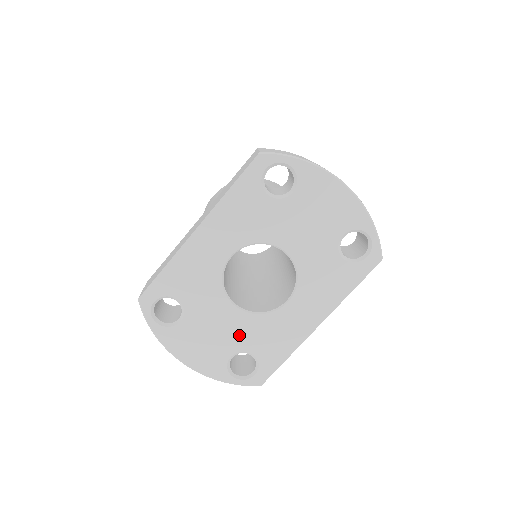
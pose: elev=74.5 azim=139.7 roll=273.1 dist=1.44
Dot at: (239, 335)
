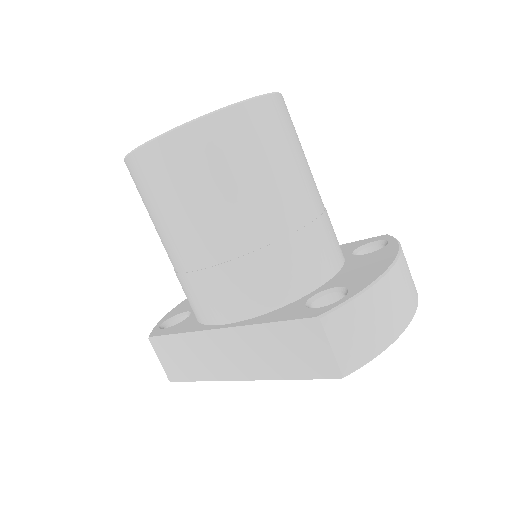
Dot at: occluded
